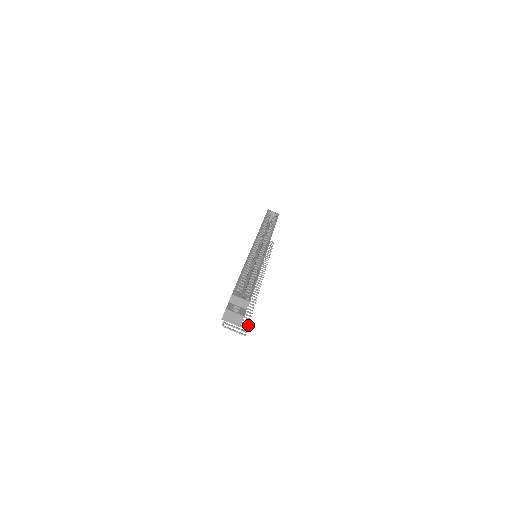
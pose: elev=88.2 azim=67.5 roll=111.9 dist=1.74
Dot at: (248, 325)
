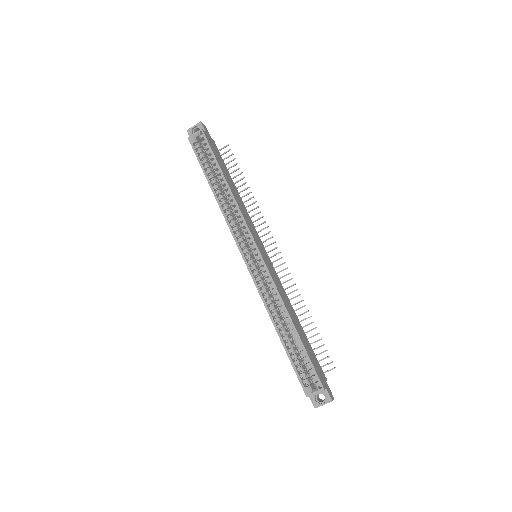
Dot at: occluded
